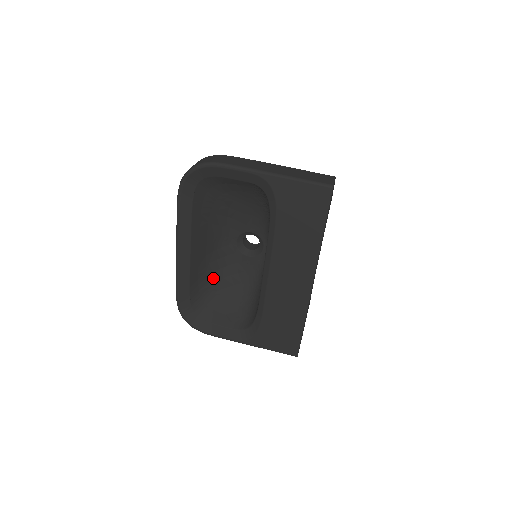
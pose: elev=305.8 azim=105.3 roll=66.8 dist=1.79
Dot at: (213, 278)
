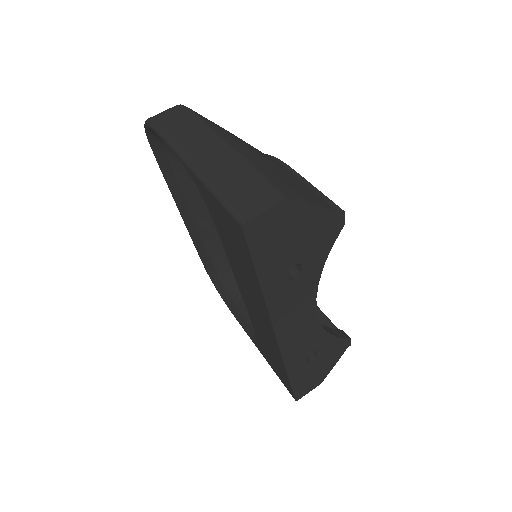
Dot at: occluded
